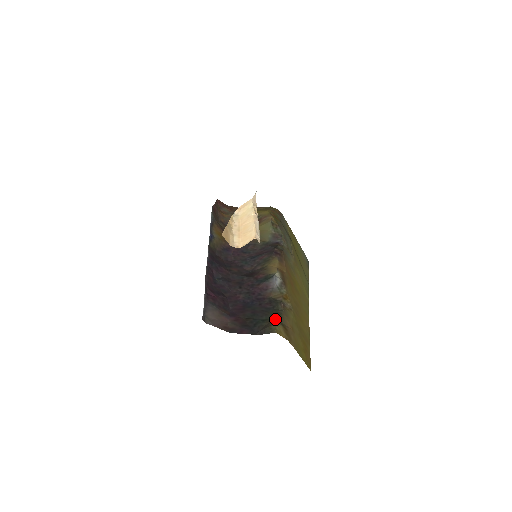
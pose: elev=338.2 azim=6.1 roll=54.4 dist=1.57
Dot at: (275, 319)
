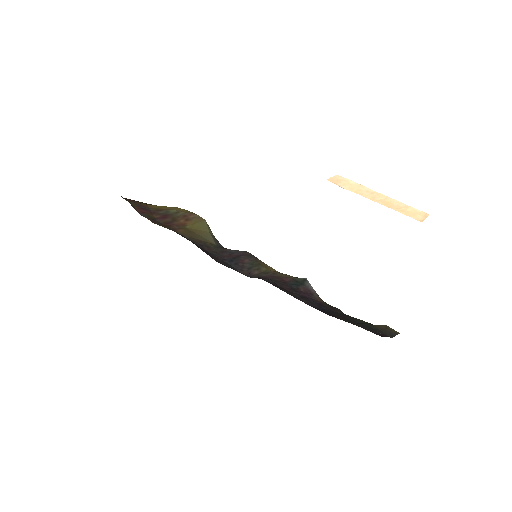
Dot at: occluded
